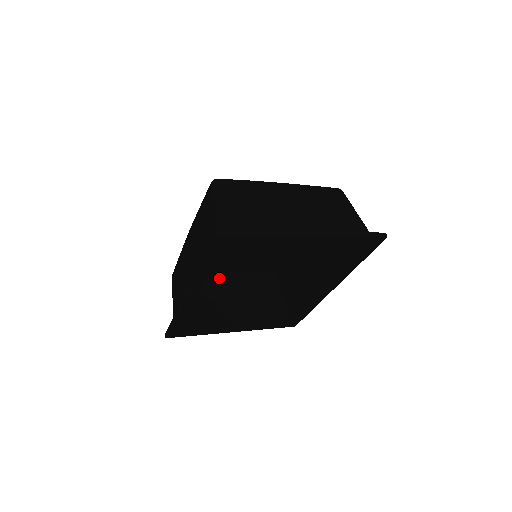
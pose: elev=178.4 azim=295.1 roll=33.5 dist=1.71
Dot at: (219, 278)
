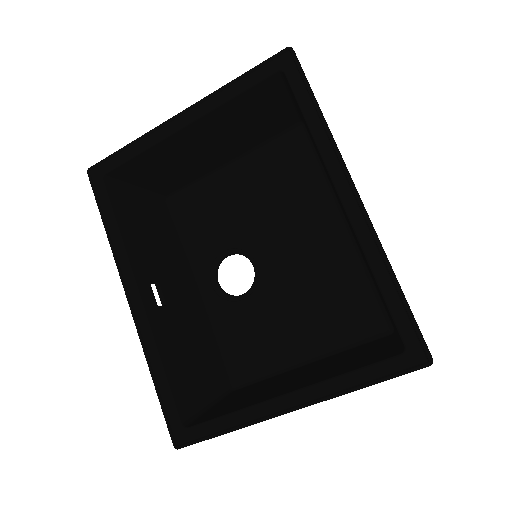
Dot at: (294, 370)
